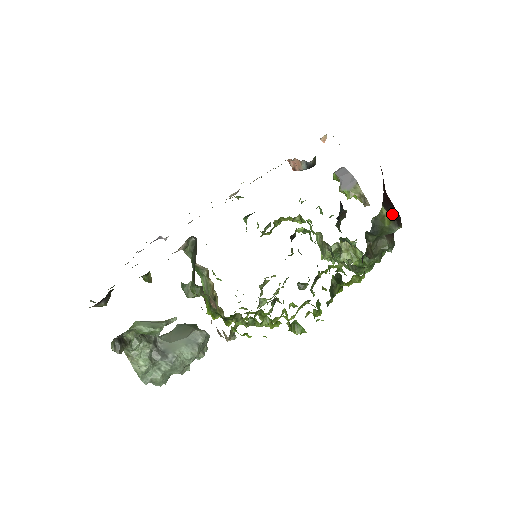
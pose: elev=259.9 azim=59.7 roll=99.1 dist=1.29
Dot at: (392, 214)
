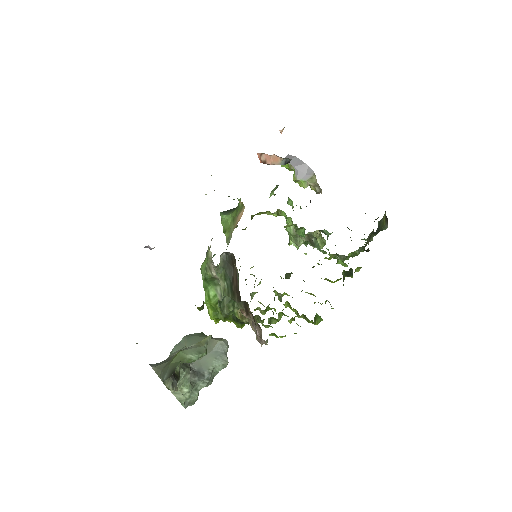
Dot at: occluded
